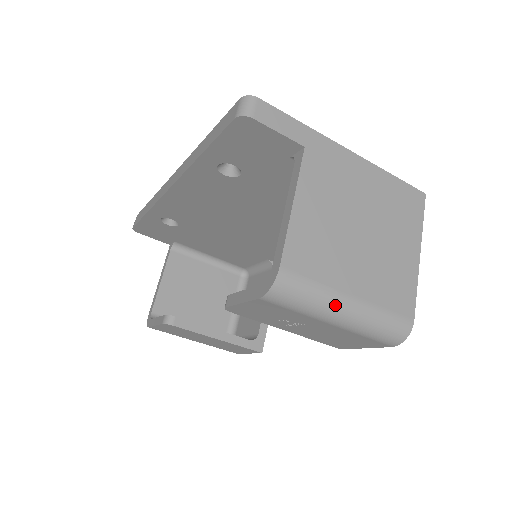
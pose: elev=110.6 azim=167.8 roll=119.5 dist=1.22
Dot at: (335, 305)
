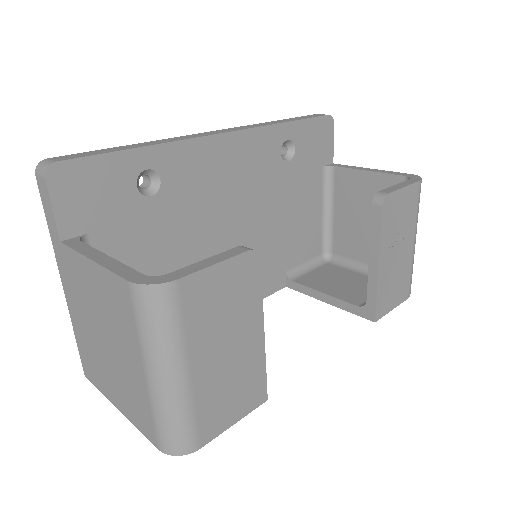
Dot at: occluded
